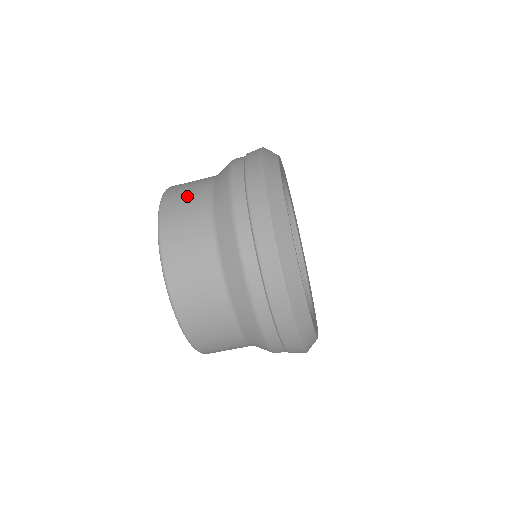
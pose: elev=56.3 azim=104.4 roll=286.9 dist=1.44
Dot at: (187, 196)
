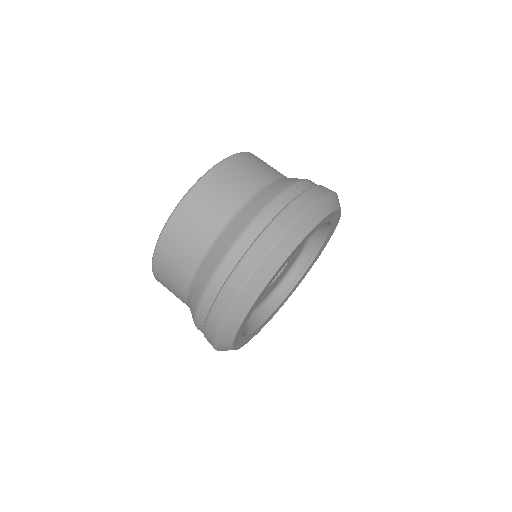
Dot at: occluded
